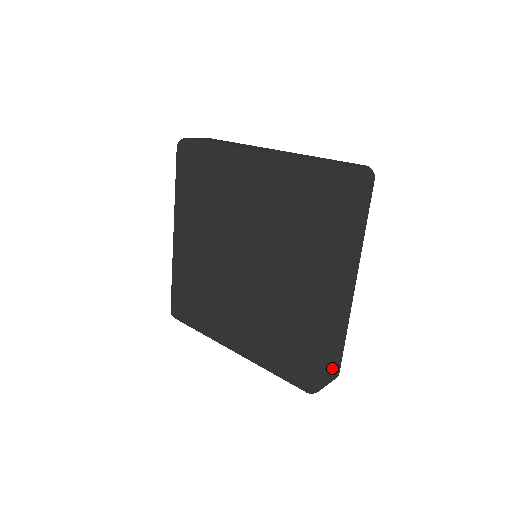
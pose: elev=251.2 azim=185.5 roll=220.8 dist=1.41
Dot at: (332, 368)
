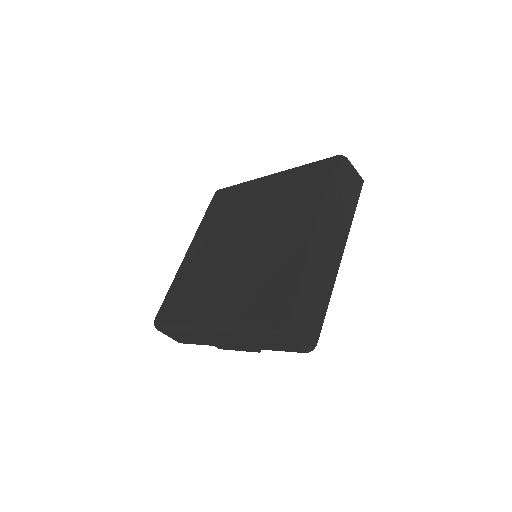
Dot at: (311, 321)
